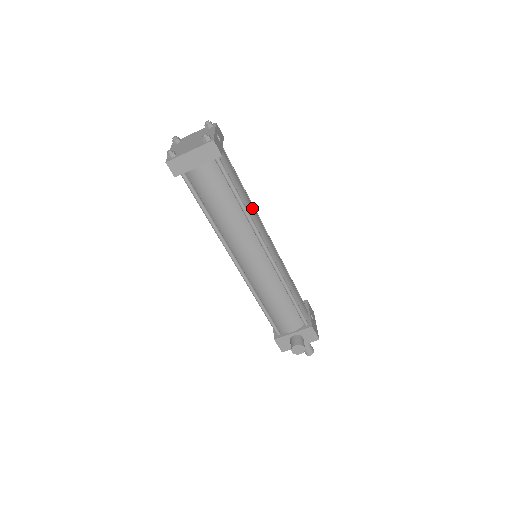
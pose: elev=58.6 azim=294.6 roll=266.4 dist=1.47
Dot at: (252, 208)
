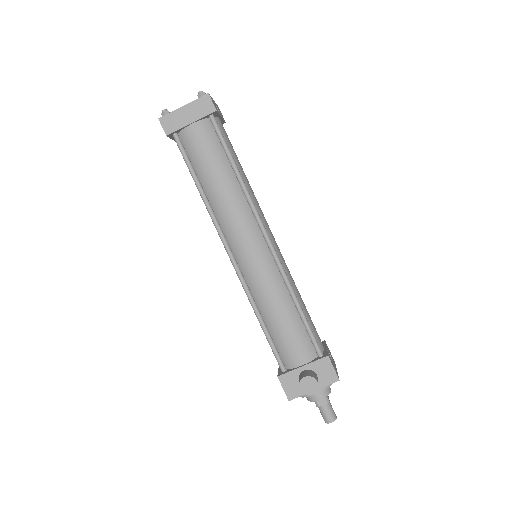
Dot at: (251, 189)
